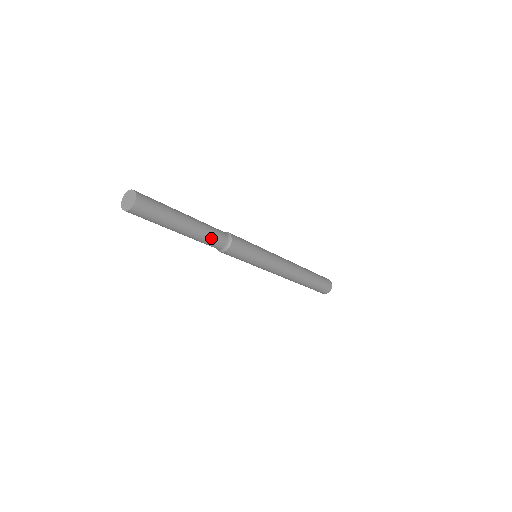
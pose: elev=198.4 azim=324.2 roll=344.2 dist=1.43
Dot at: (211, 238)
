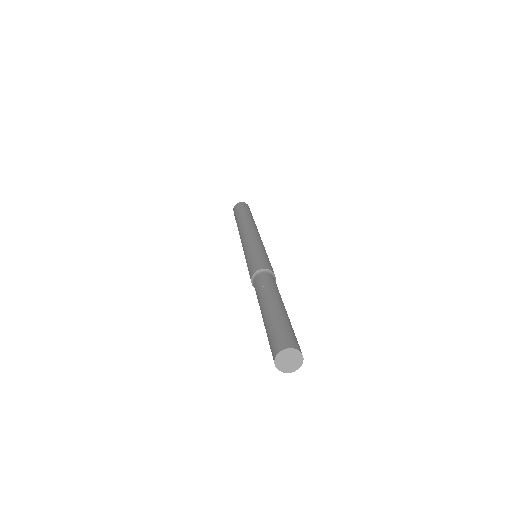
Dot at: occluded
